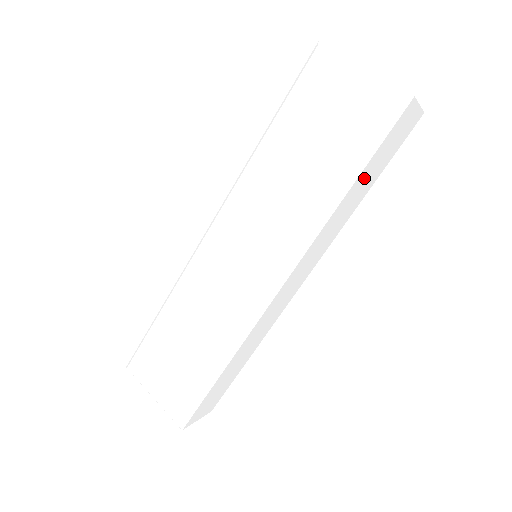
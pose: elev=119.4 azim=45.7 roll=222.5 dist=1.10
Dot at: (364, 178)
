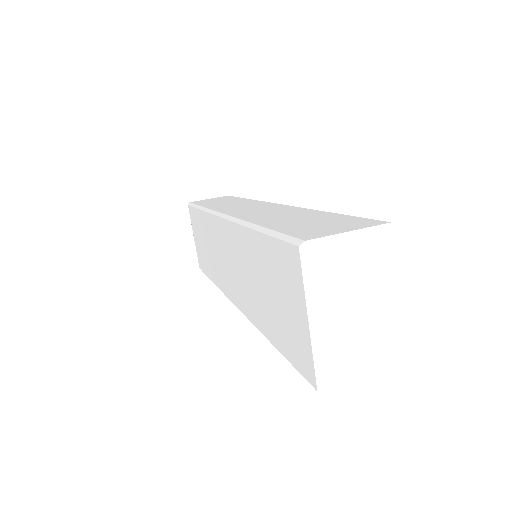
Dot at: occluded
